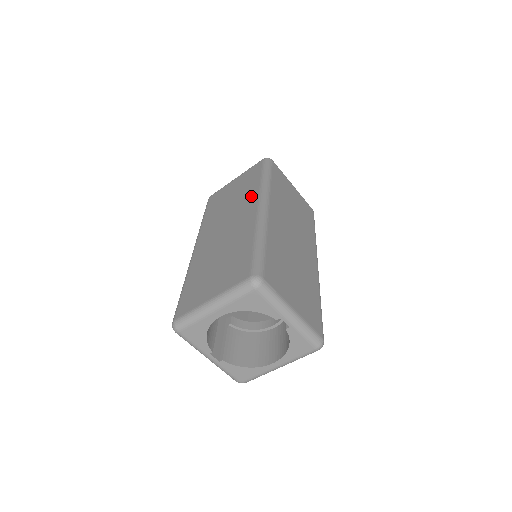
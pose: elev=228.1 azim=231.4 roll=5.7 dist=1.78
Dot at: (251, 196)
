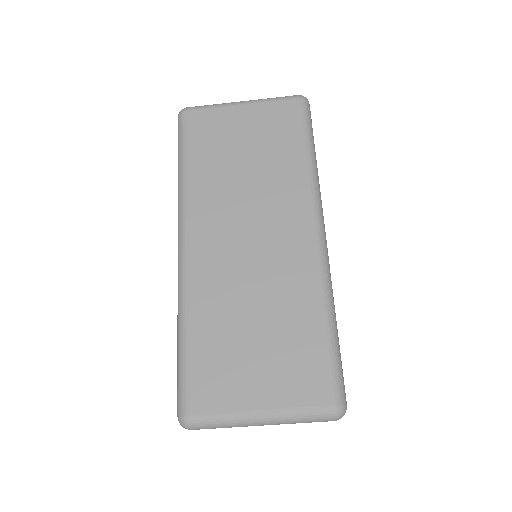
Dot at: (294, 191)
